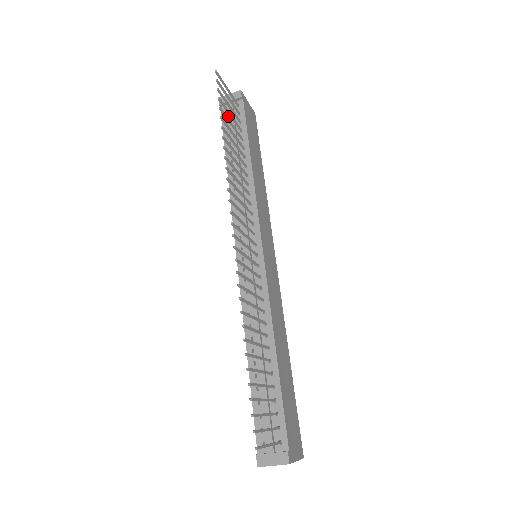
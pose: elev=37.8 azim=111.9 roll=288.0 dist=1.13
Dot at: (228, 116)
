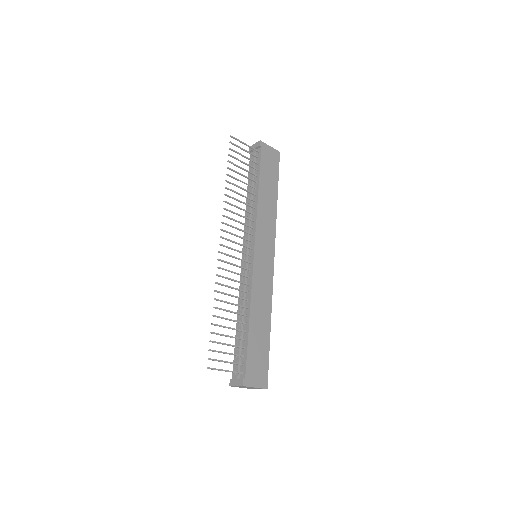
Dot at: occluded
